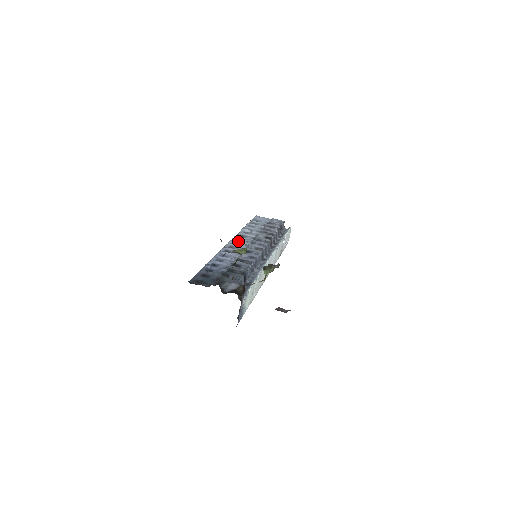
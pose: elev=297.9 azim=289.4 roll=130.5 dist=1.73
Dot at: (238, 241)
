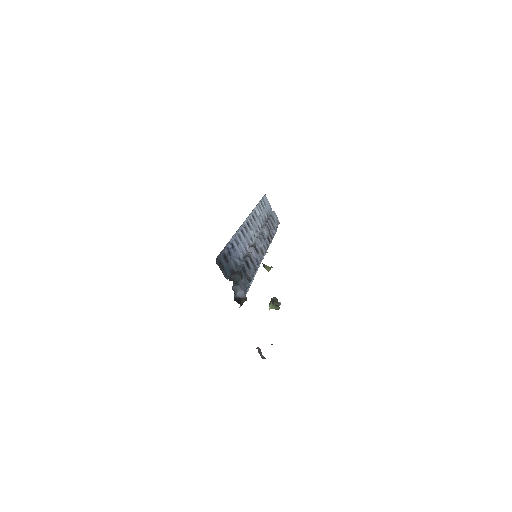
Dot at: occluded
